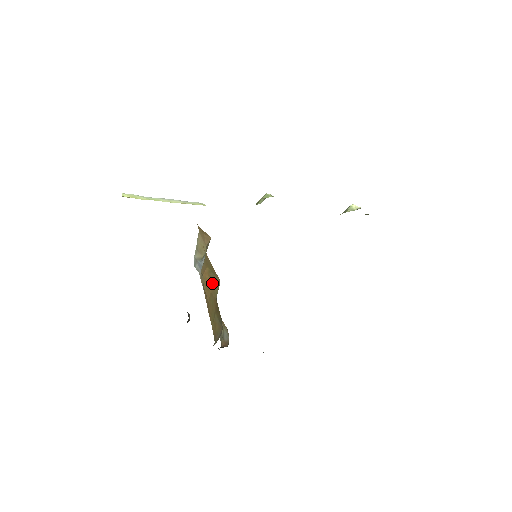
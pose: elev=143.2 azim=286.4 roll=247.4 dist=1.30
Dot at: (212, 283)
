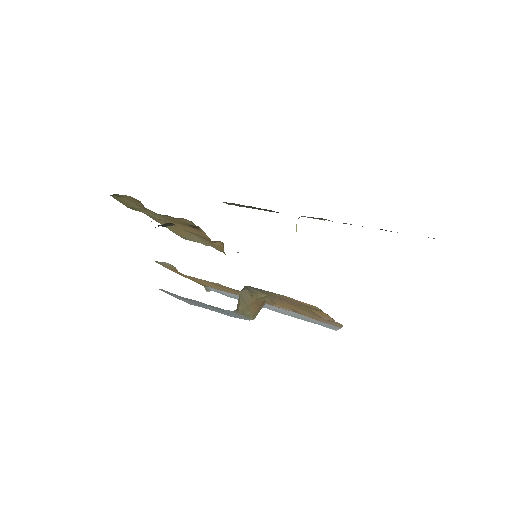
Dot at: occluded
